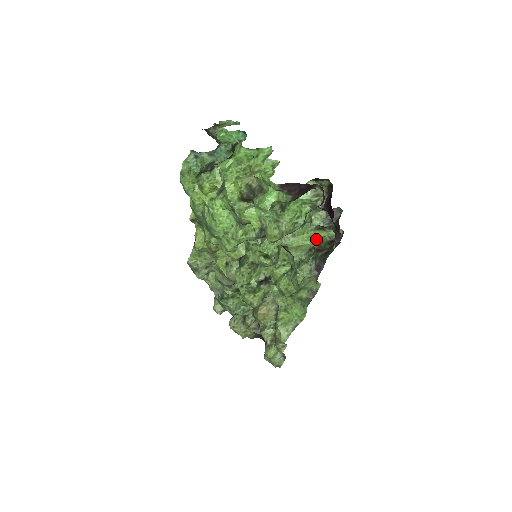
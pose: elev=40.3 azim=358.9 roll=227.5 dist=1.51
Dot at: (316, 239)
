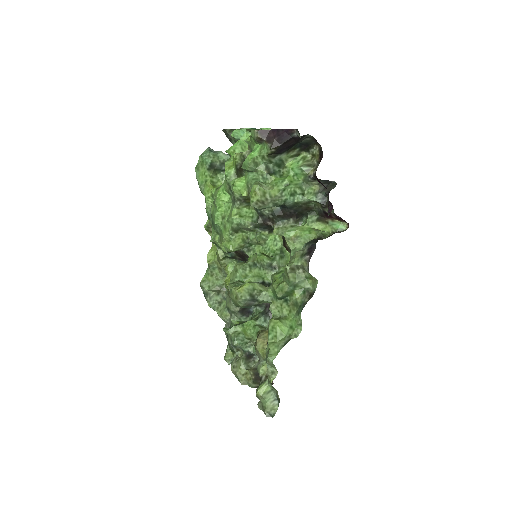
Dot at: (317, 231)
